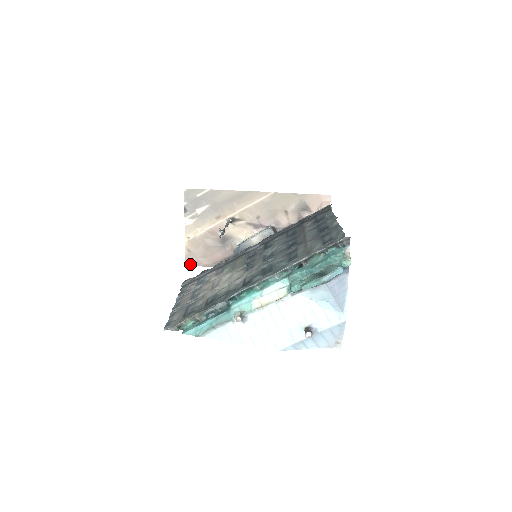
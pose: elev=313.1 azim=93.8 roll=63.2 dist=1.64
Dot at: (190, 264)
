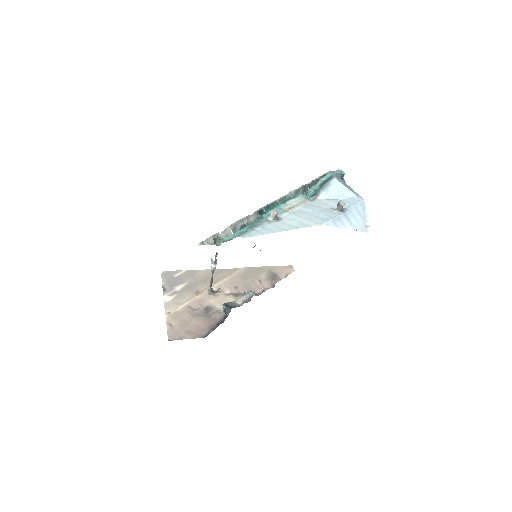
Dot at: (173, 339)
